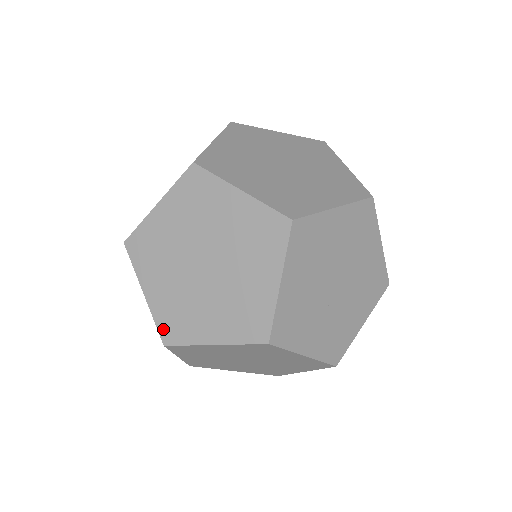
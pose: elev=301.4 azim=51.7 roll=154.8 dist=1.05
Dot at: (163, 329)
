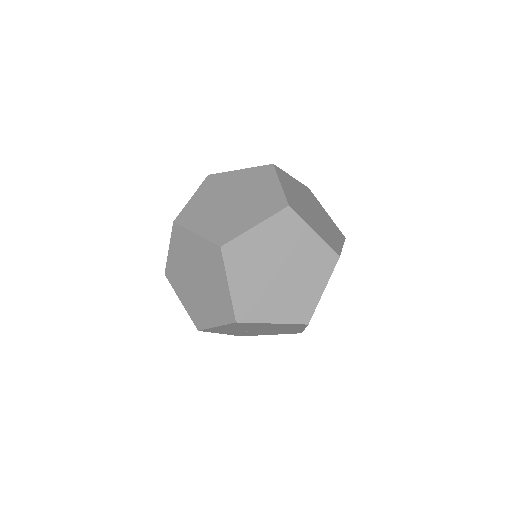
Dot at: (168, 270)
